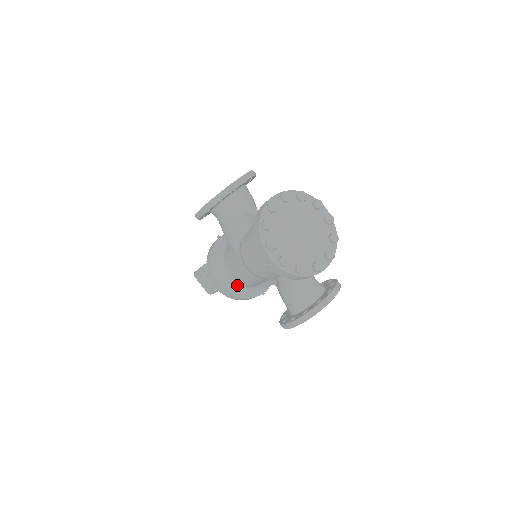
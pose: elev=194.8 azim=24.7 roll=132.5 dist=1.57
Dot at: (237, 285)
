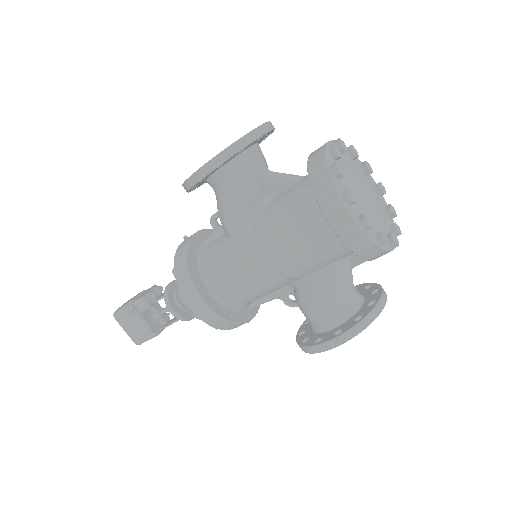
Dot at: (226, 302)
